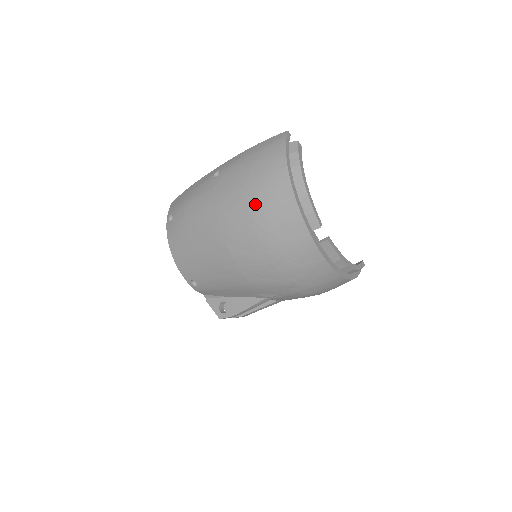
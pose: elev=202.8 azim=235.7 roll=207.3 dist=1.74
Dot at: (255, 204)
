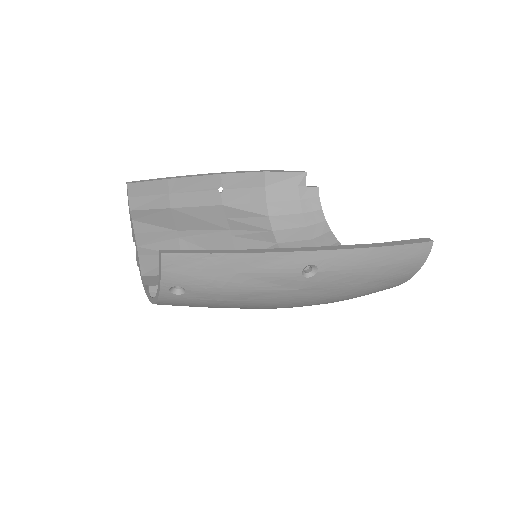
Dot at: occluded
